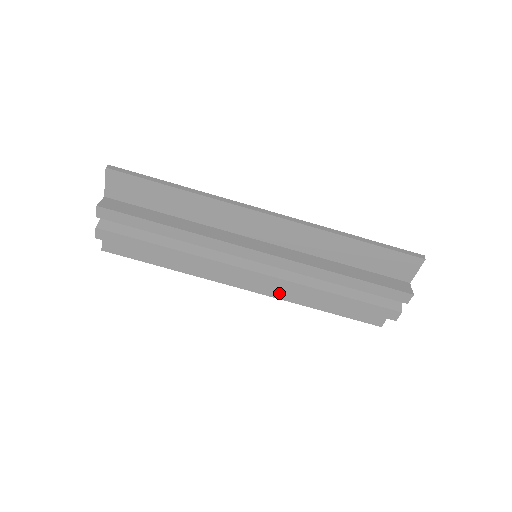
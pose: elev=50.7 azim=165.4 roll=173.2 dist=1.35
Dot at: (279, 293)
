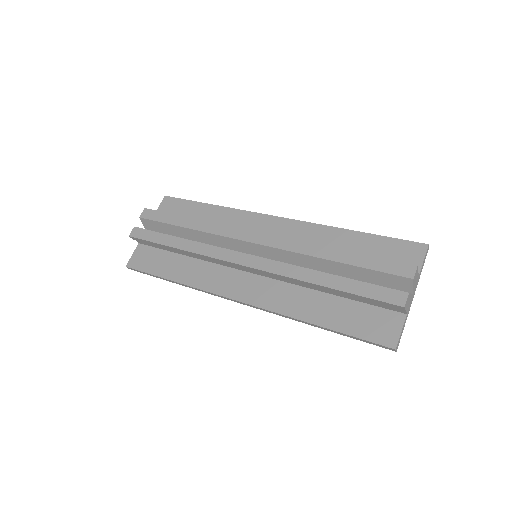
Dot at: (272, 303)
